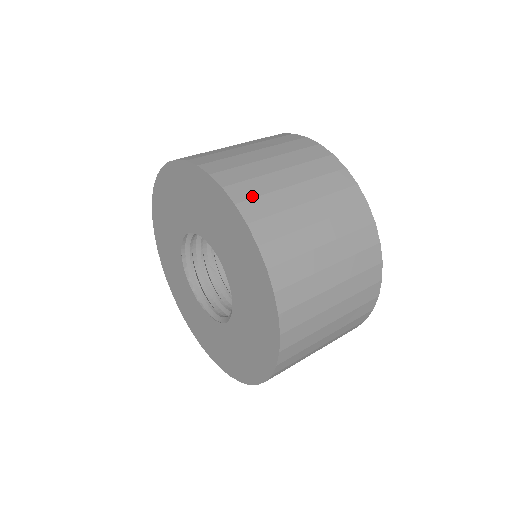
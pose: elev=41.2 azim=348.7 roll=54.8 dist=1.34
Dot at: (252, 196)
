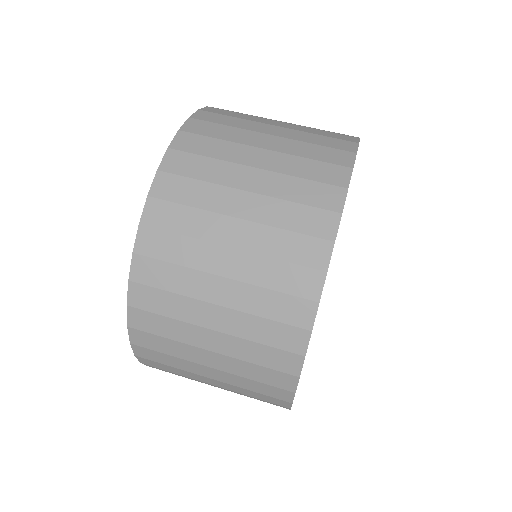
Dot at: (166, 227)
